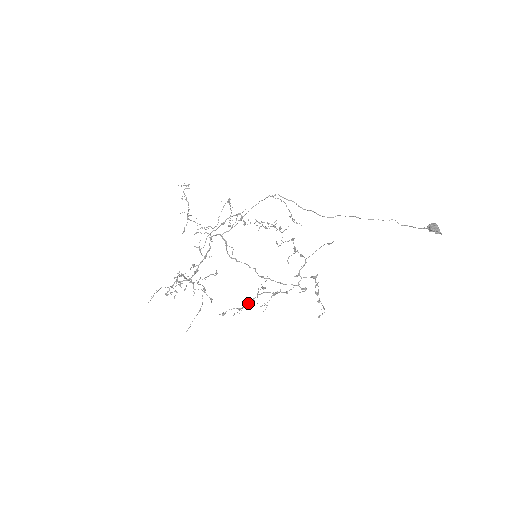
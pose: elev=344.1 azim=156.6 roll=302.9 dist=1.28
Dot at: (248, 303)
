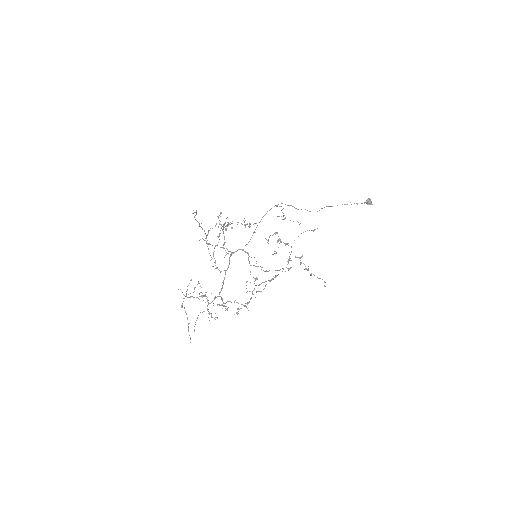
Dot at: occluded
